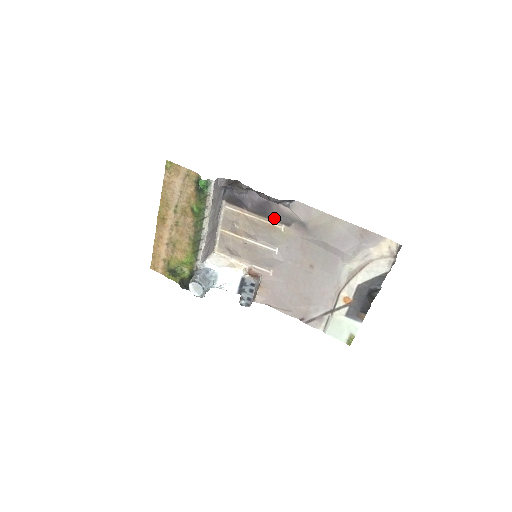
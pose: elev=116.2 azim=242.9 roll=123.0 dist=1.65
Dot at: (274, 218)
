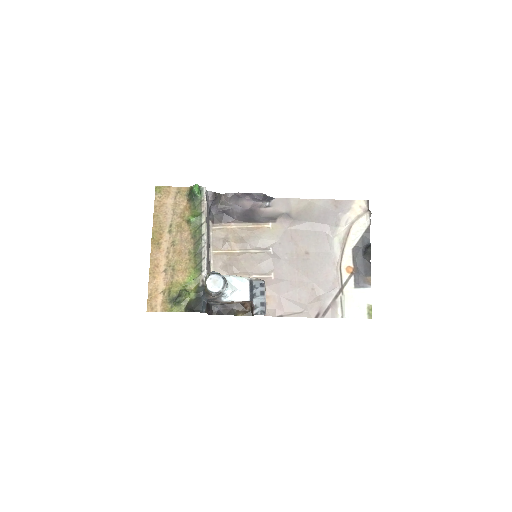
Dot at: (260, 221)
